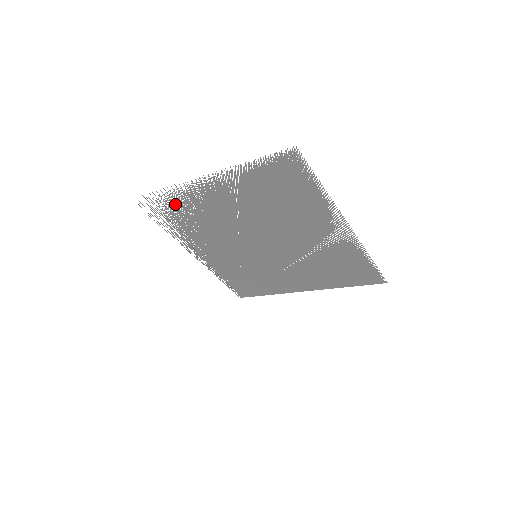
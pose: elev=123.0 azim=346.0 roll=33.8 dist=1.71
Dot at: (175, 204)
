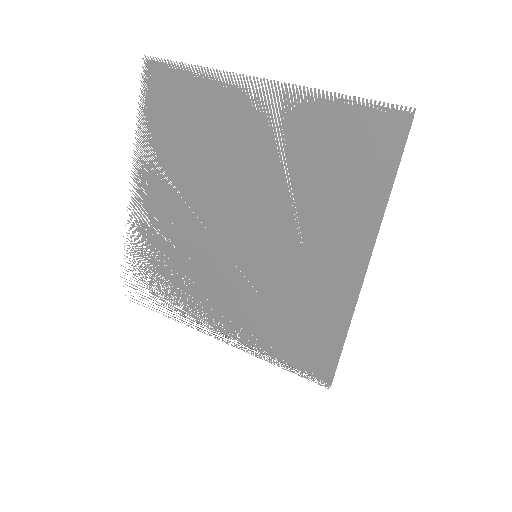
Dot at: (144, 257)
